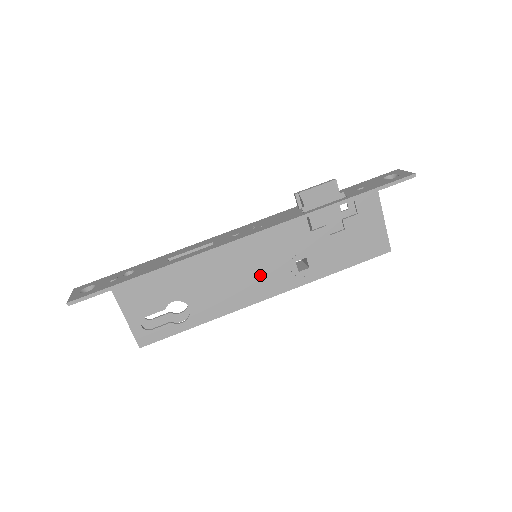
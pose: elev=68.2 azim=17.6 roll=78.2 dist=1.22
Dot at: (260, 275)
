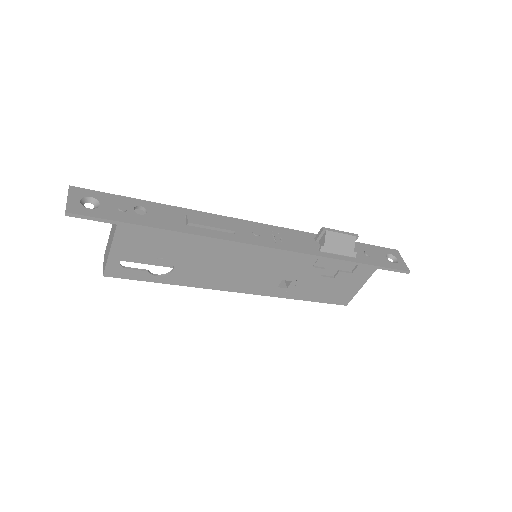
Dot at: (249, 275)
